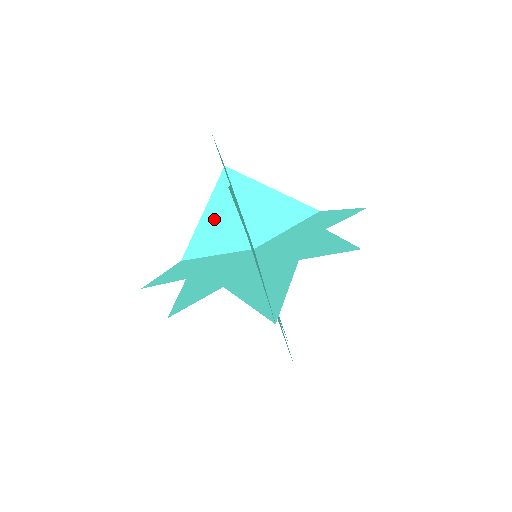
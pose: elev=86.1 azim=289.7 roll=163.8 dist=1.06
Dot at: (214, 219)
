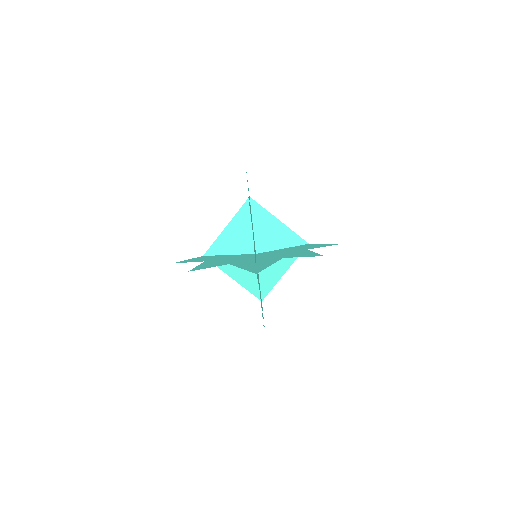
Dot at: (234, 230)
